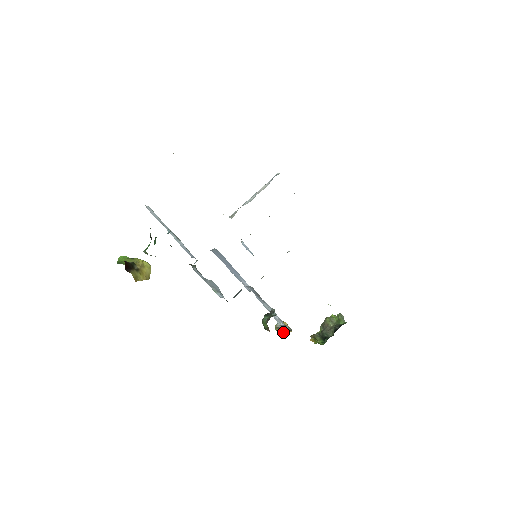
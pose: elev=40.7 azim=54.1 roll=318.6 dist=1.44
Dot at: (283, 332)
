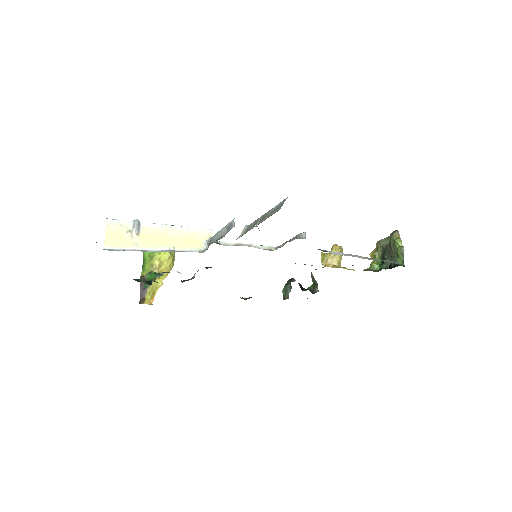
Dot at: (313, 285)
